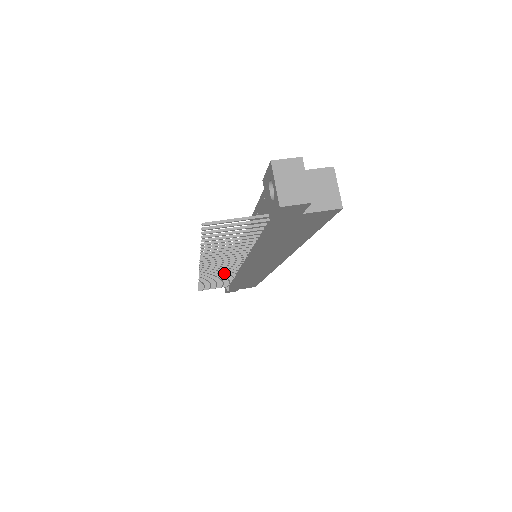
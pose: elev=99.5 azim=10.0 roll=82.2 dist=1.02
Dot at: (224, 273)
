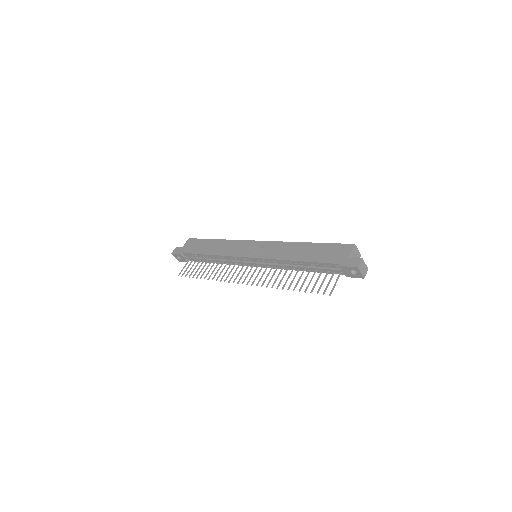
Dot at: occluded
